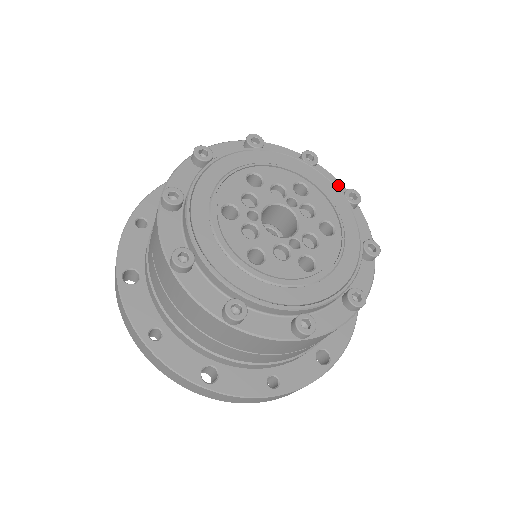
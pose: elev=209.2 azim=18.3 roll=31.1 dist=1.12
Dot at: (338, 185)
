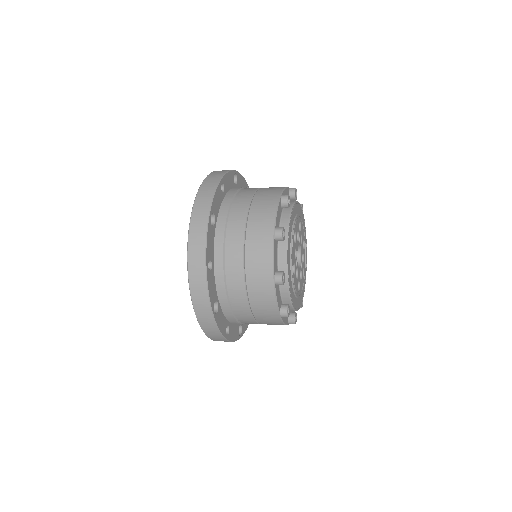
Dot at: occluded
